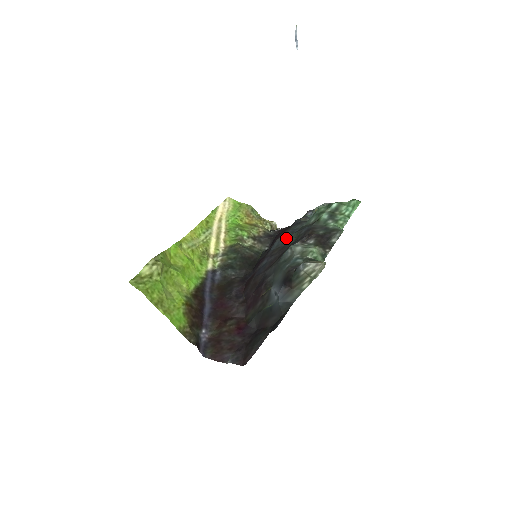
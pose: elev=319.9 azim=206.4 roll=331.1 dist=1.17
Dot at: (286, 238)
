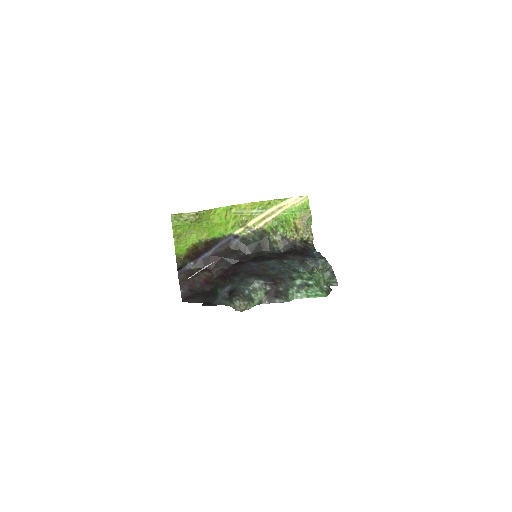
Dot at: (274, 267)
